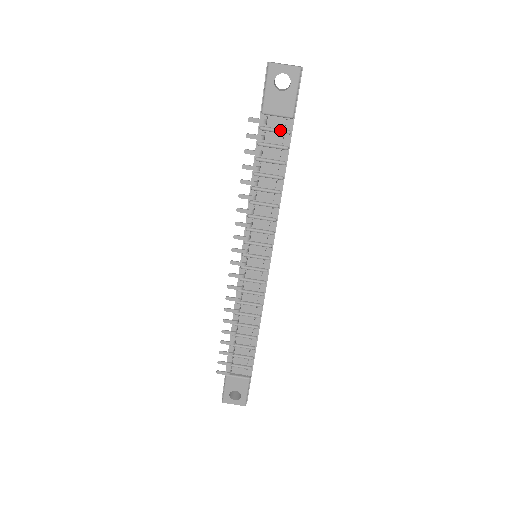
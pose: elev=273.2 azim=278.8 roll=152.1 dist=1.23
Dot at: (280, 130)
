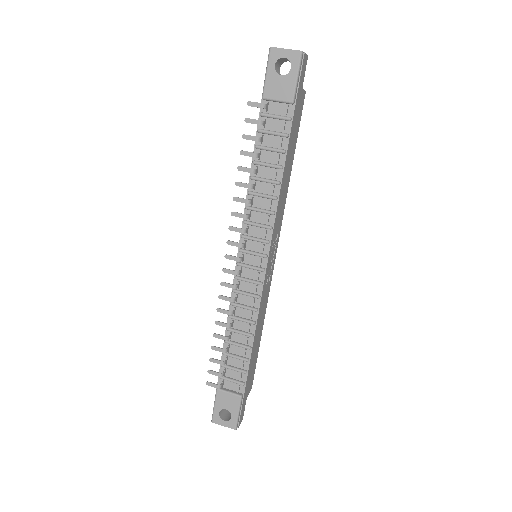
Dot at: (280, 116)
